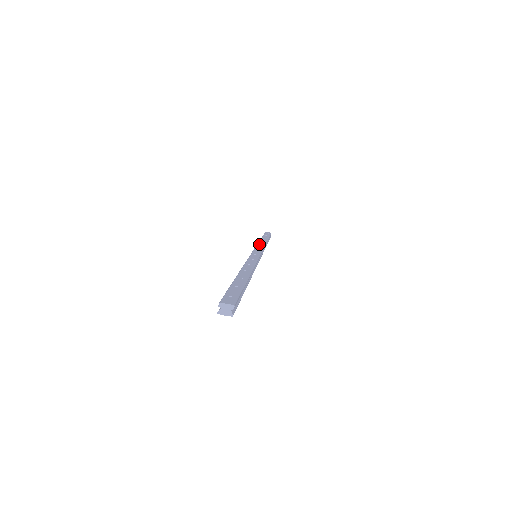
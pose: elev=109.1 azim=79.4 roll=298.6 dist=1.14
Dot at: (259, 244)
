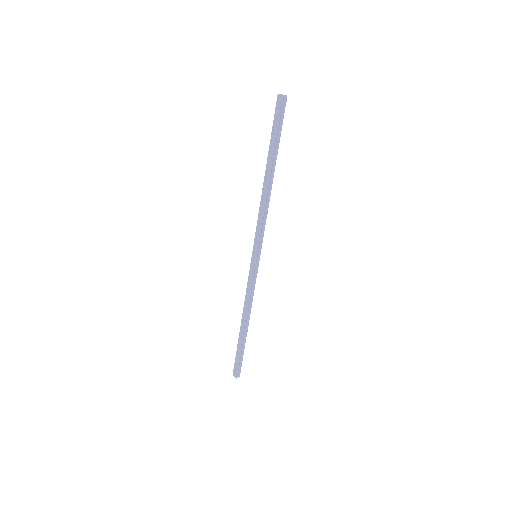
Dot at: (251, 294)
